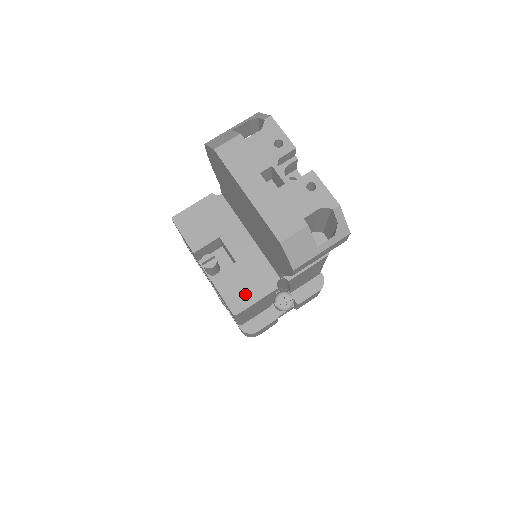
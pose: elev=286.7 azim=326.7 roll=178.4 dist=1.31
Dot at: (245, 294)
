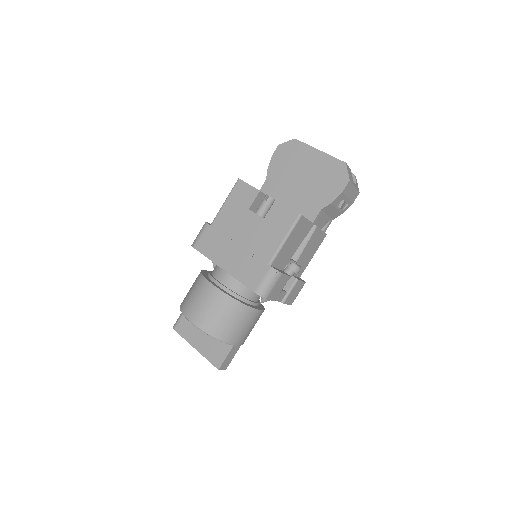
Dot at: occluded
